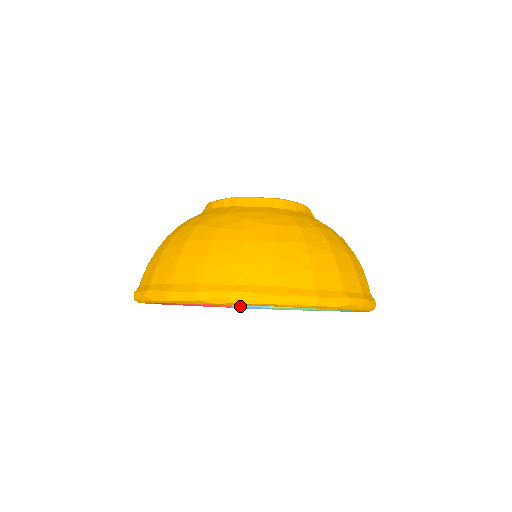
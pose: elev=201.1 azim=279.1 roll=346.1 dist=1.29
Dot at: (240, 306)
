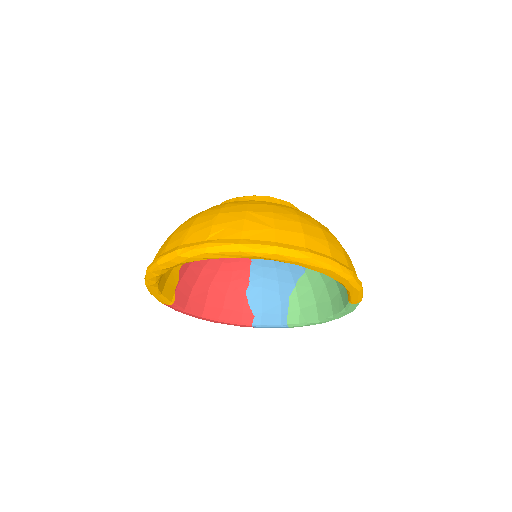
Dot at: (260, 324)
